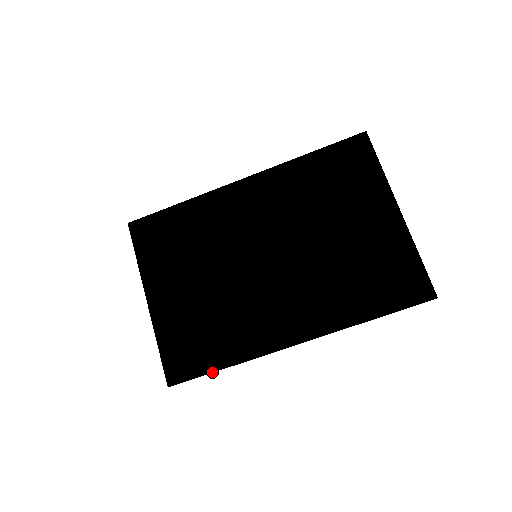
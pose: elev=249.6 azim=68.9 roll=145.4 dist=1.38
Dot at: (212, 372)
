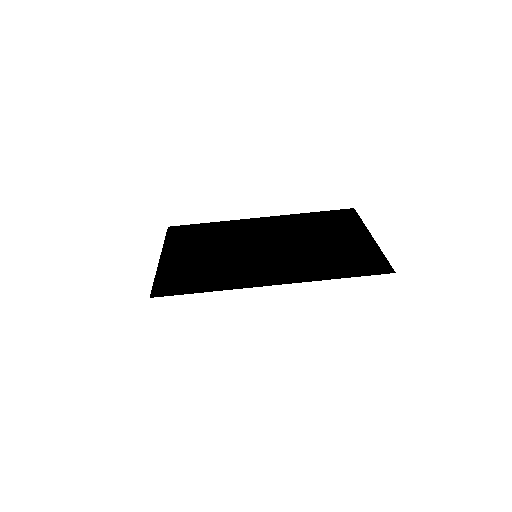
Dot at: (193, 293)
